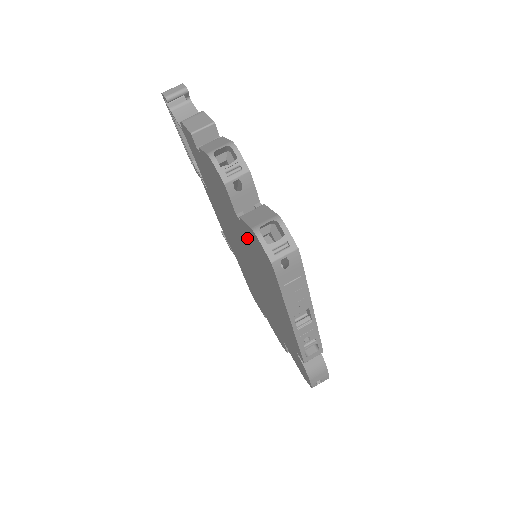
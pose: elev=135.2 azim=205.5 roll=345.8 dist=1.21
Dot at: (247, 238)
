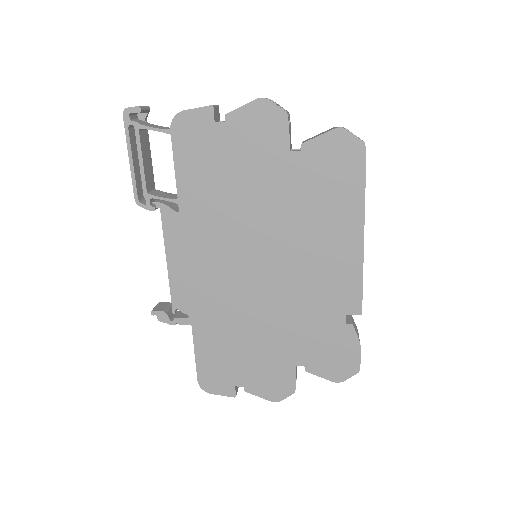
Dot at: (303, 172)
